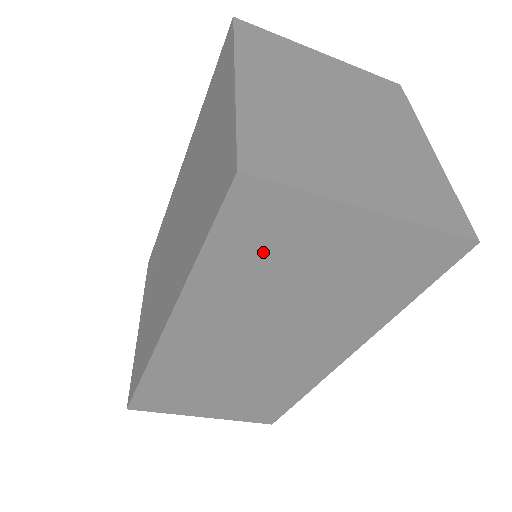
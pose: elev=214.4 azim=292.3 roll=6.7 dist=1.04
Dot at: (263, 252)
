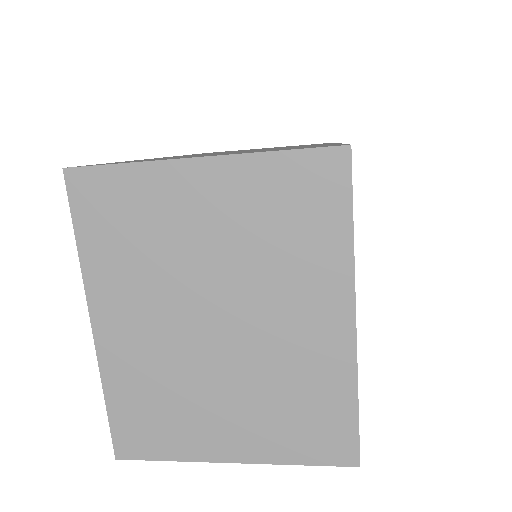
Dot at: occluded
